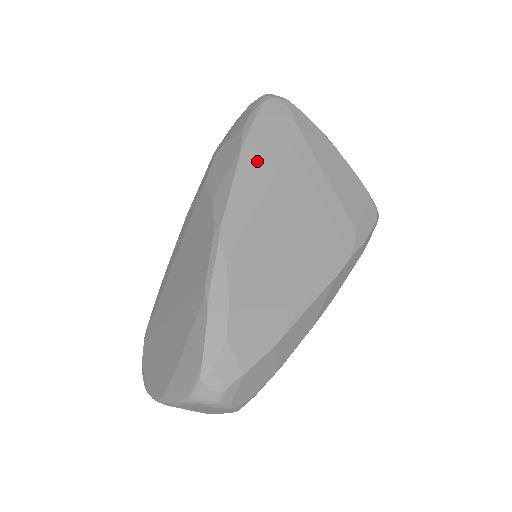
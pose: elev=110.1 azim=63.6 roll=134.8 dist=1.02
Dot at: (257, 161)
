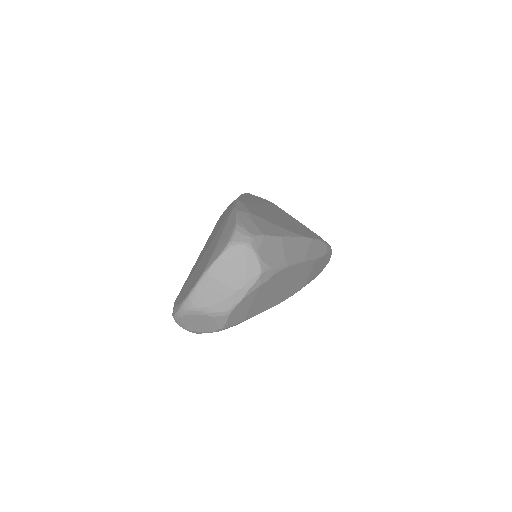
Dot at: (252, 198)
